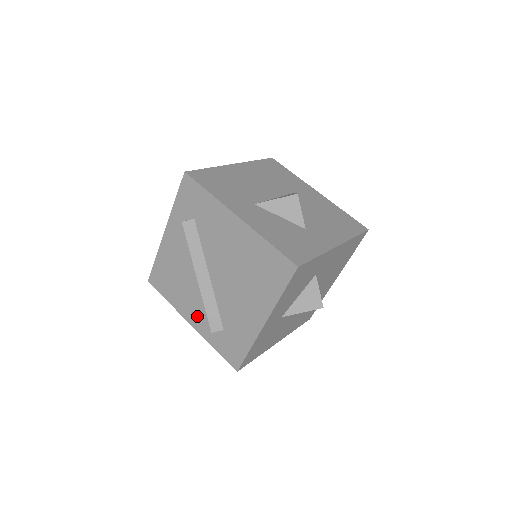
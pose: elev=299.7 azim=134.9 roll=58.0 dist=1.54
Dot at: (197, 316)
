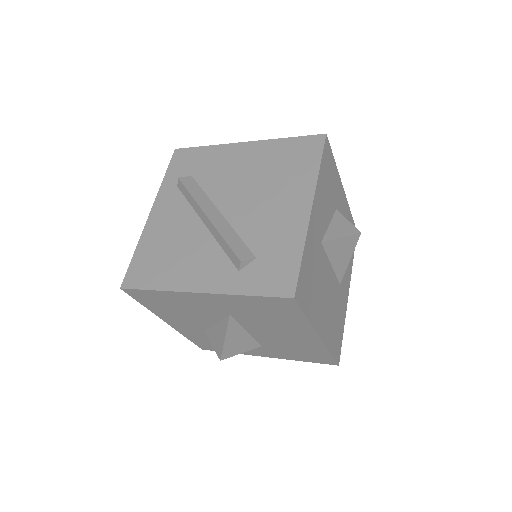
Dot at: (210, 272)
